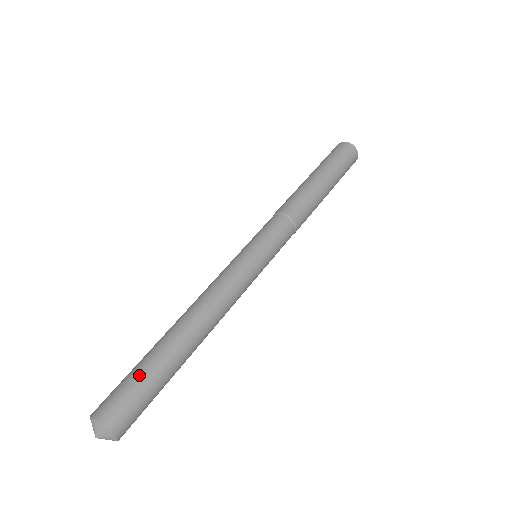
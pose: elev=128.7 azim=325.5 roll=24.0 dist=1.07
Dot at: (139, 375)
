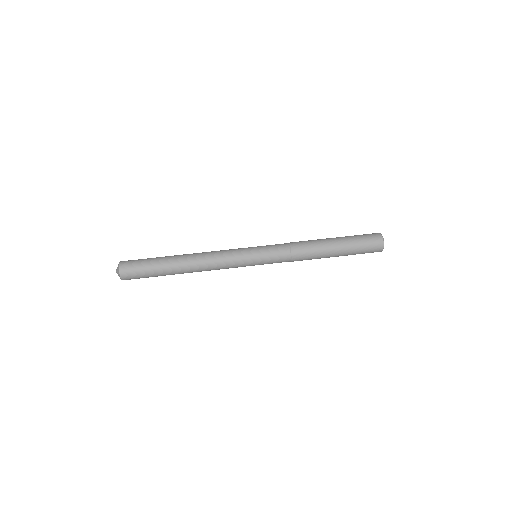
Dot at: (149, 268)
